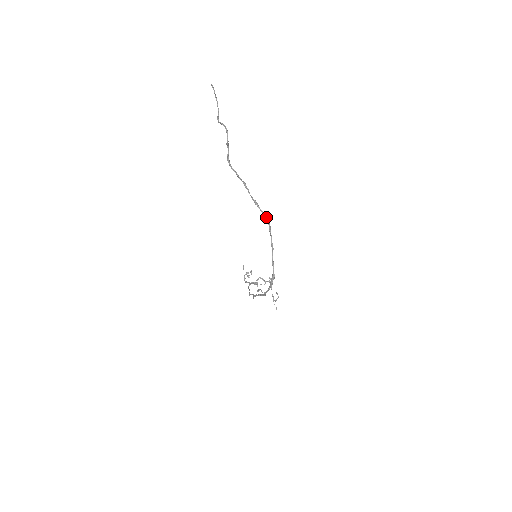
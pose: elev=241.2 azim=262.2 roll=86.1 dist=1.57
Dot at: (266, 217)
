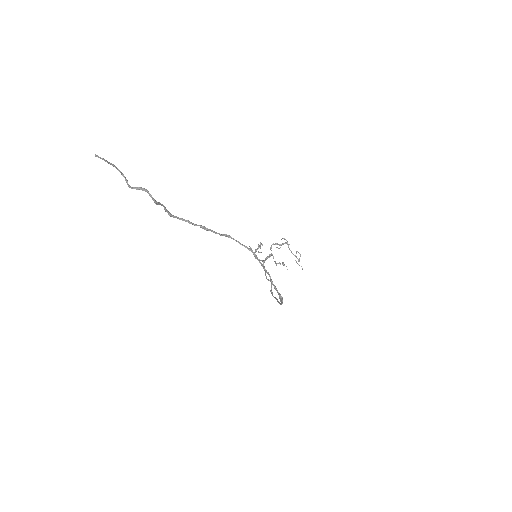
Dot at: (246, 246)
